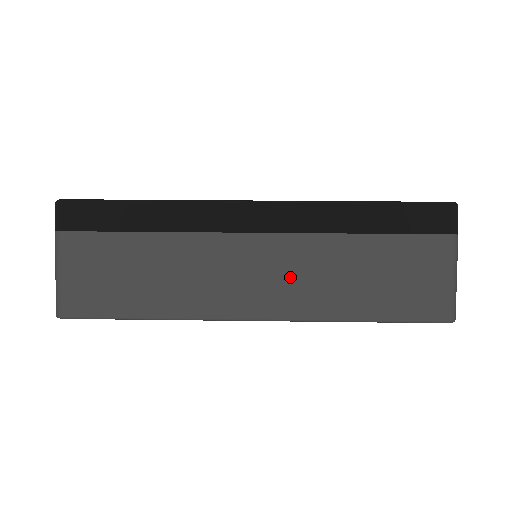
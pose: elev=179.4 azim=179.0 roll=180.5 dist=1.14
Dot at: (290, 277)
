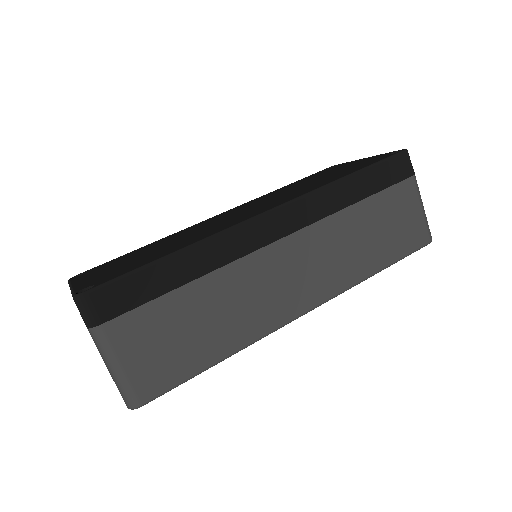
Dot at: (320, 263)
